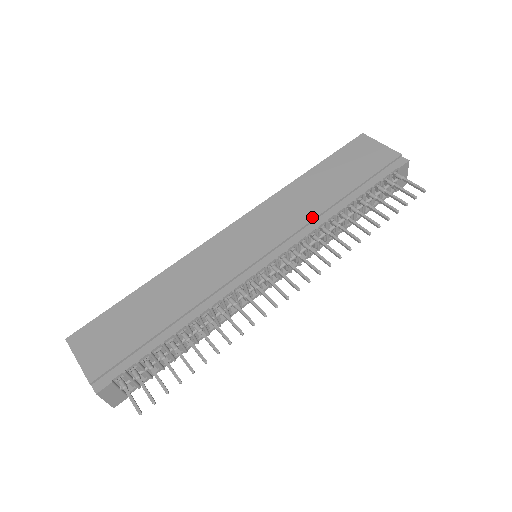
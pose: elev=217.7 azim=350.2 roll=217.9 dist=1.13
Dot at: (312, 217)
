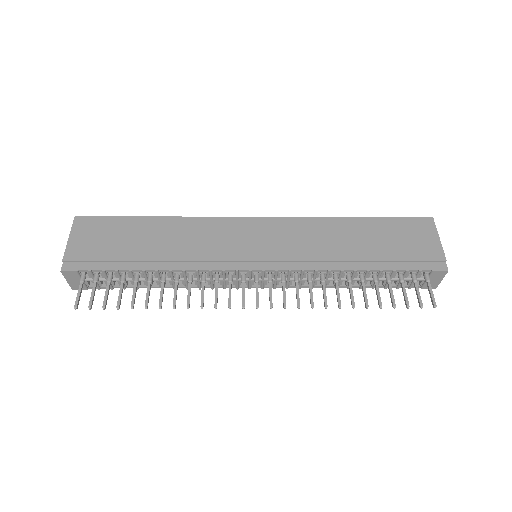
Dot at: (321, 258)
